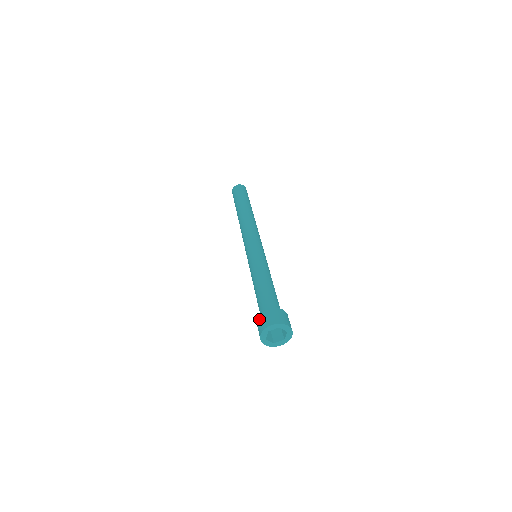
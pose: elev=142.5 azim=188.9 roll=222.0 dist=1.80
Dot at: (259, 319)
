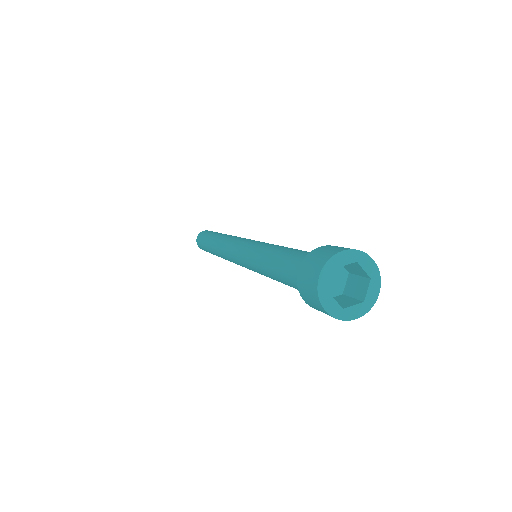
Dot at: (306, 261)
